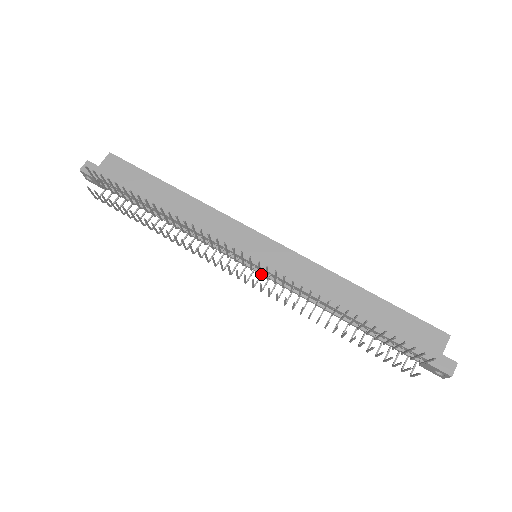
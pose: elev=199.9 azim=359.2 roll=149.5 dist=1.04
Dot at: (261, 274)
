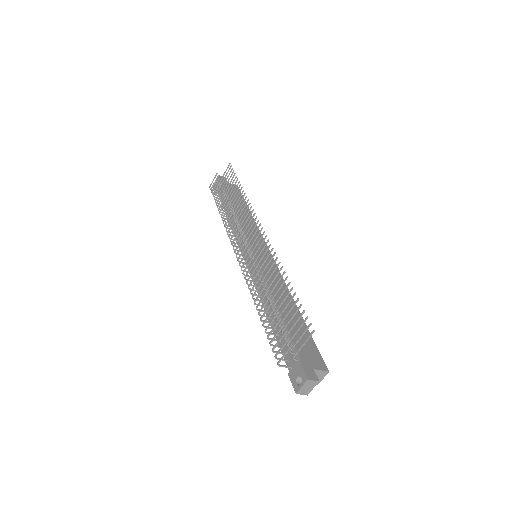
Dot at: occluded
